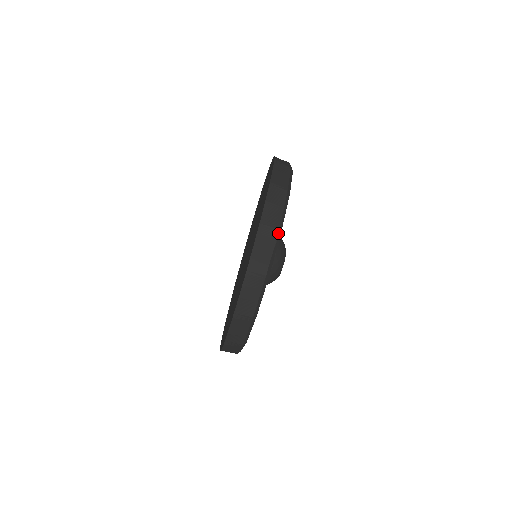
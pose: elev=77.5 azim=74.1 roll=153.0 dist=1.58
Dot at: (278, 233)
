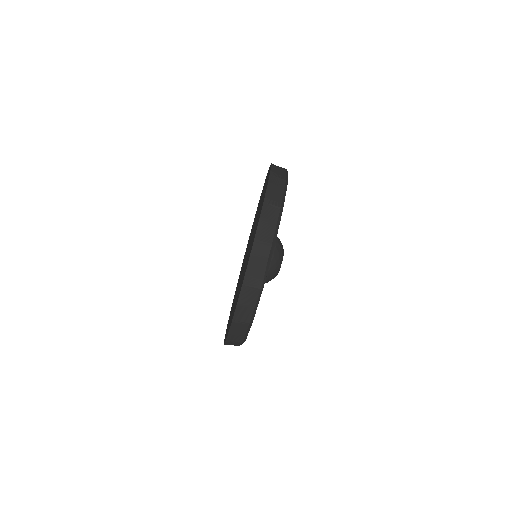
Dot at: (259, 292)
